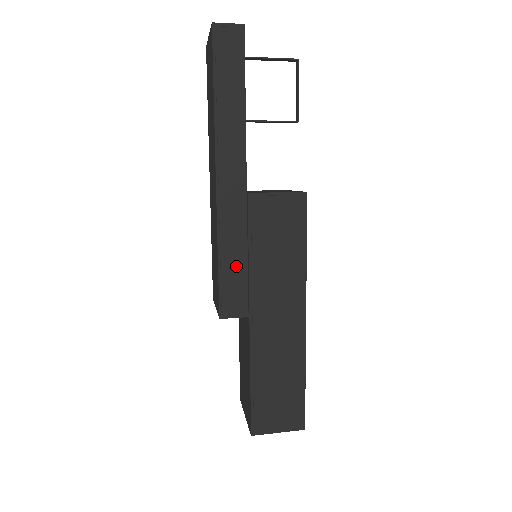
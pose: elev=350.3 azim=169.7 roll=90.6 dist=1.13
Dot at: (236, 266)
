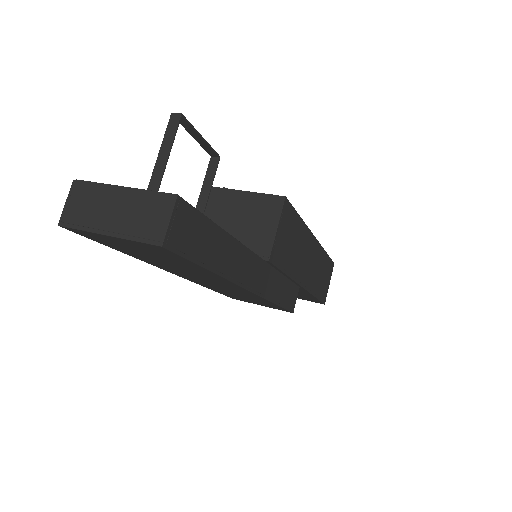
Dot at: (284, 289)
